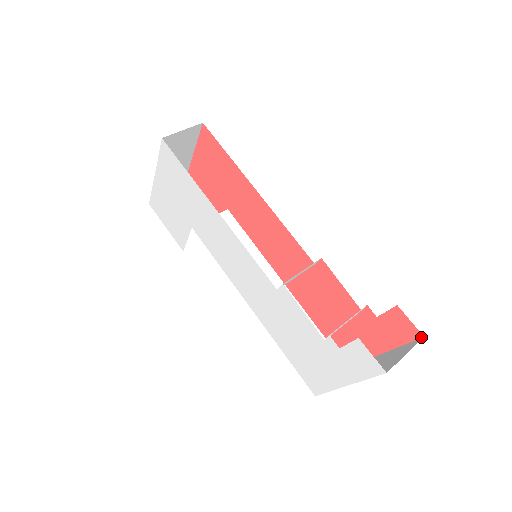
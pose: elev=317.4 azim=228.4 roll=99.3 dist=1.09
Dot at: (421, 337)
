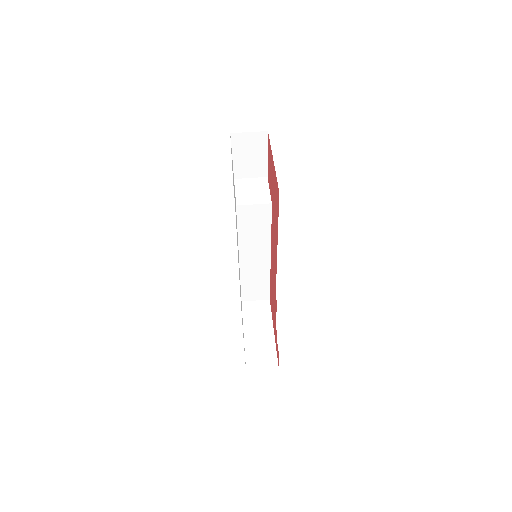
Dot at: (278, 364)
